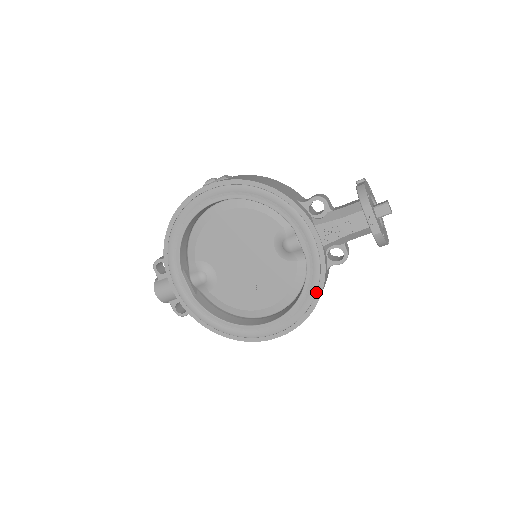
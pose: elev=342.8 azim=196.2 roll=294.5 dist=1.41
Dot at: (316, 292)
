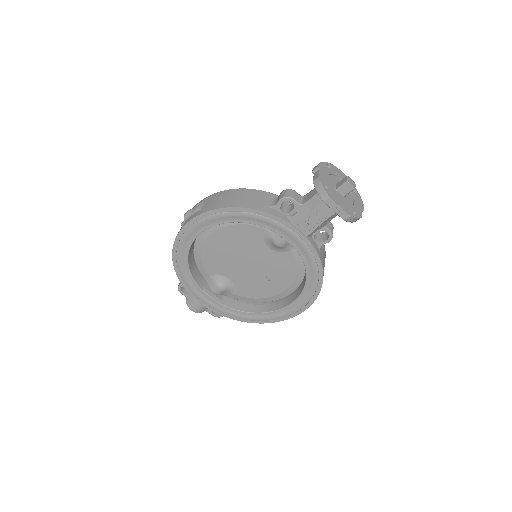
Dot at: (318, 272)
